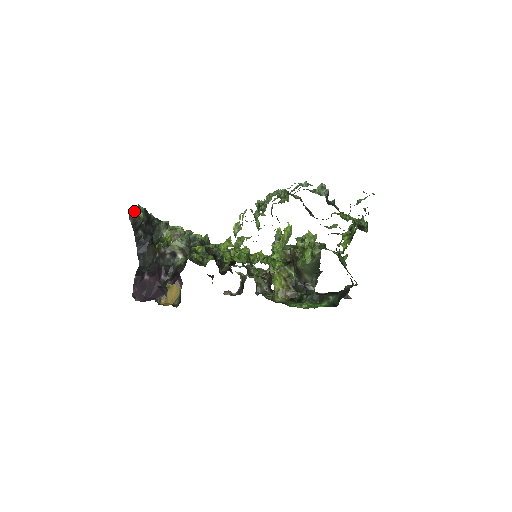
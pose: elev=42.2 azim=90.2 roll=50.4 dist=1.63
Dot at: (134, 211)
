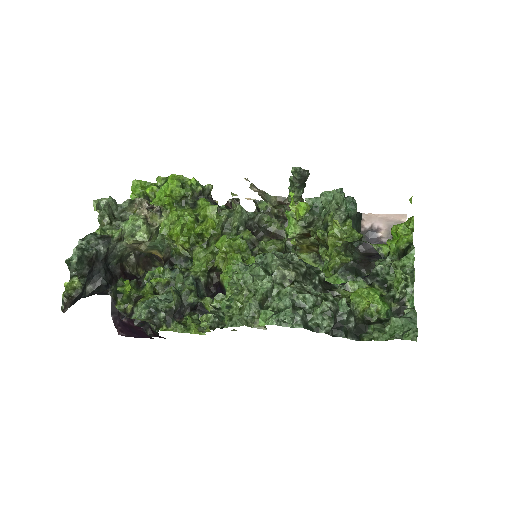
Dot at: occluded
